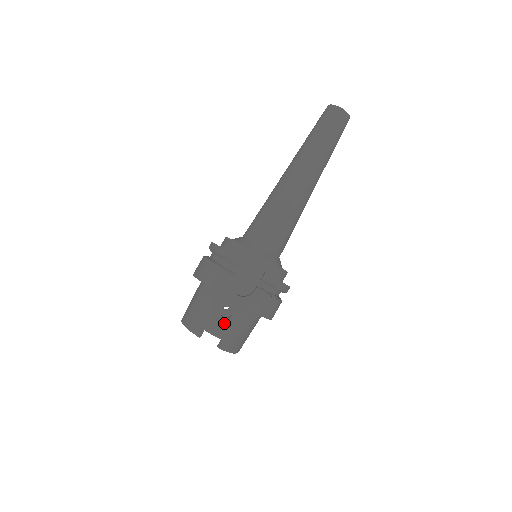
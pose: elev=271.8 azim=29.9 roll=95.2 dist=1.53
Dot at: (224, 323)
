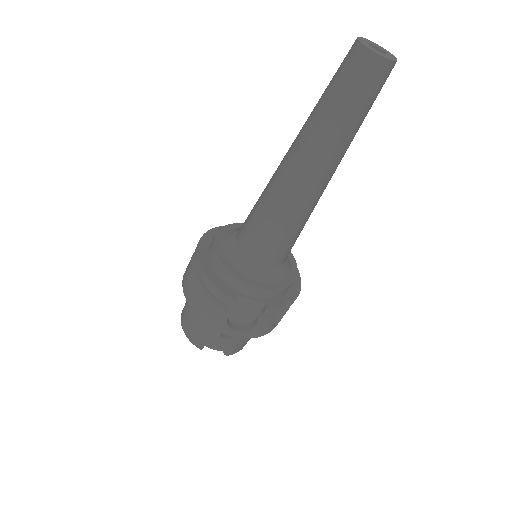
Dot at: (226, 342)
